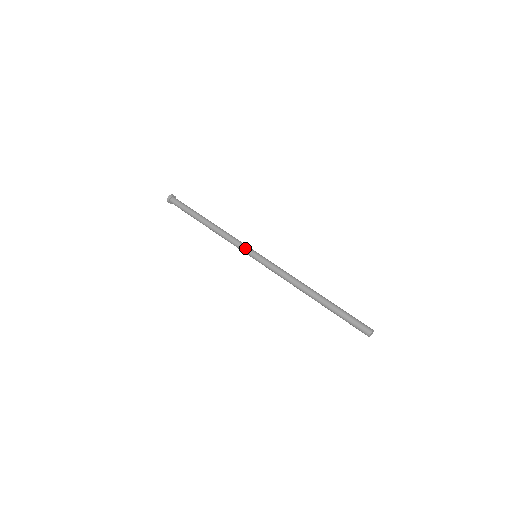
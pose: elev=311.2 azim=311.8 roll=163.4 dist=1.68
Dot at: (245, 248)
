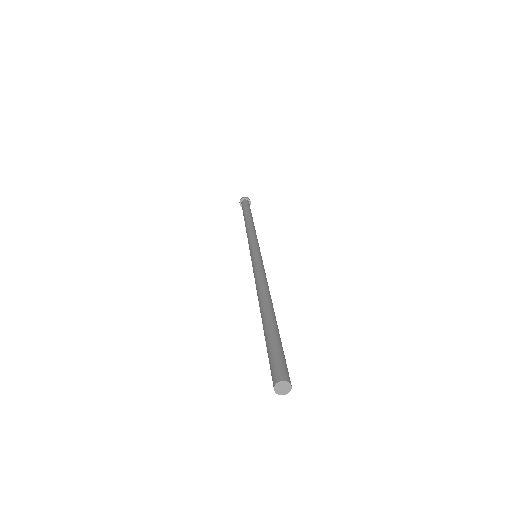
Dot at: (251, 245)
